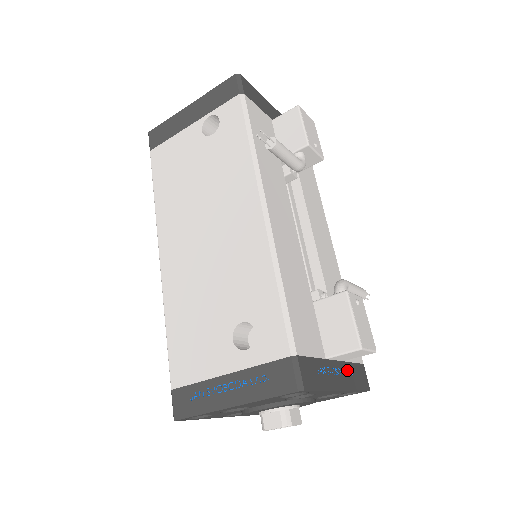
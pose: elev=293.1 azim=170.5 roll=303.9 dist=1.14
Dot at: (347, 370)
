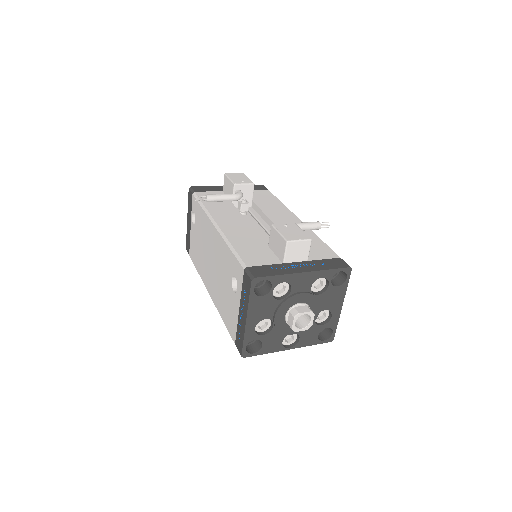
Dot at: (313, 264)
